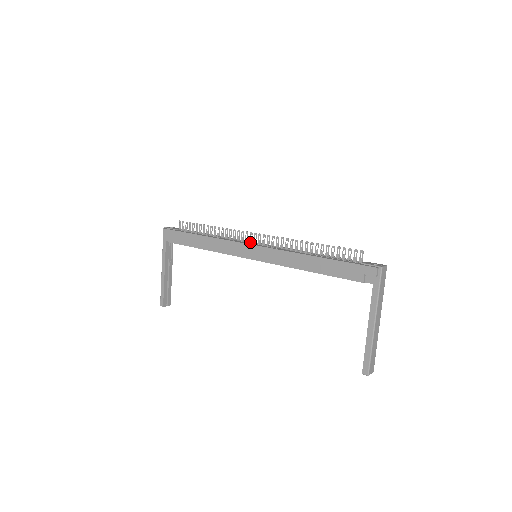
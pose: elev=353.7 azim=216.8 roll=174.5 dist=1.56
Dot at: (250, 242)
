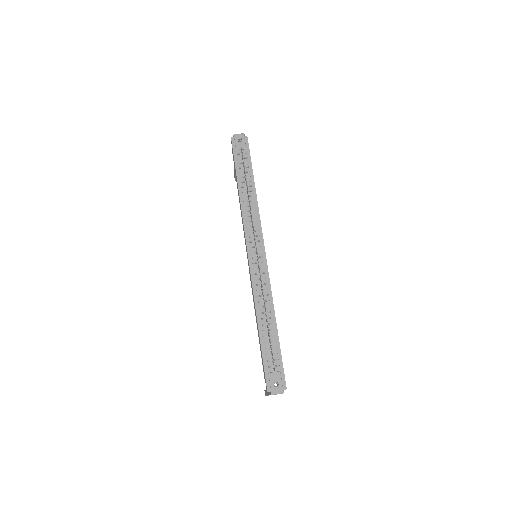
Dot at: (251, 247)
